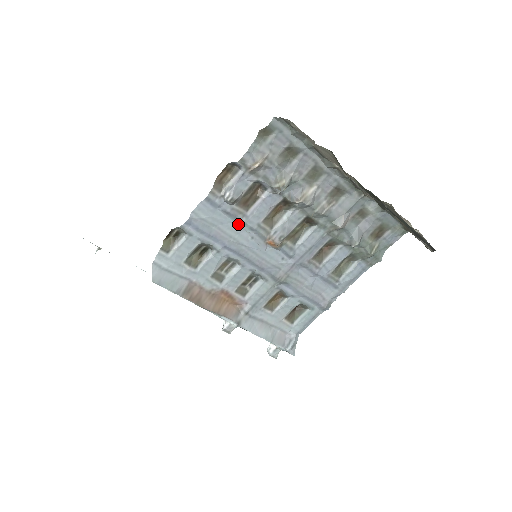
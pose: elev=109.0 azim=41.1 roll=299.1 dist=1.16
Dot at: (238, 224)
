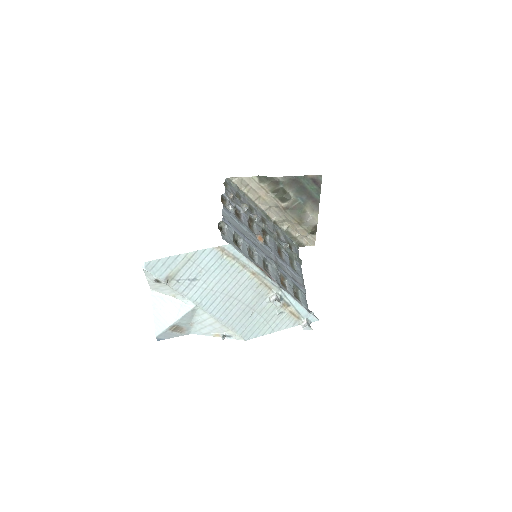
Dot at: (241, 226)
